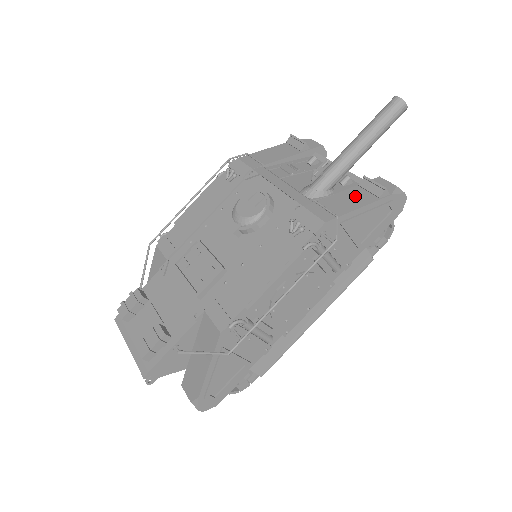
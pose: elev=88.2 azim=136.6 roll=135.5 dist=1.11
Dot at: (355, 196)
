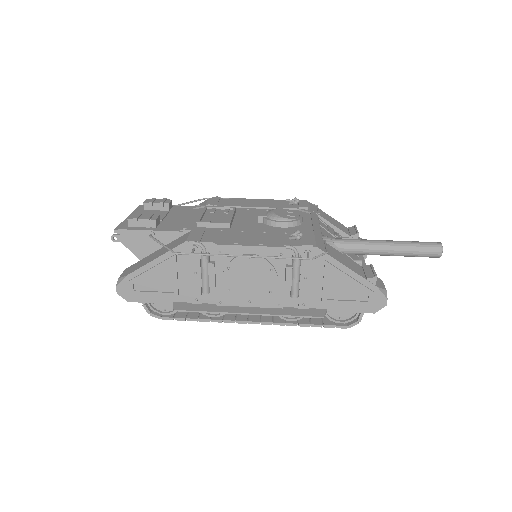
Dot at: (353, 265)
